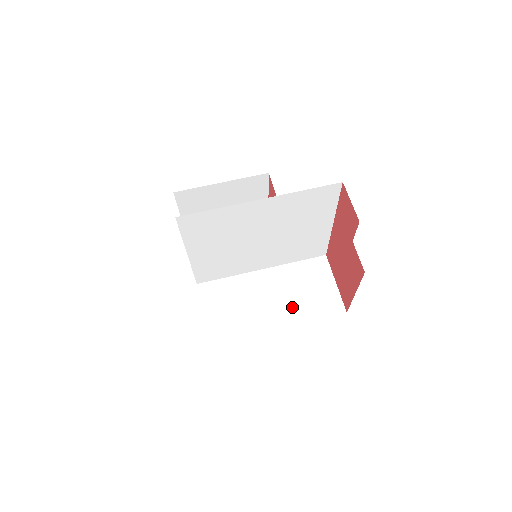
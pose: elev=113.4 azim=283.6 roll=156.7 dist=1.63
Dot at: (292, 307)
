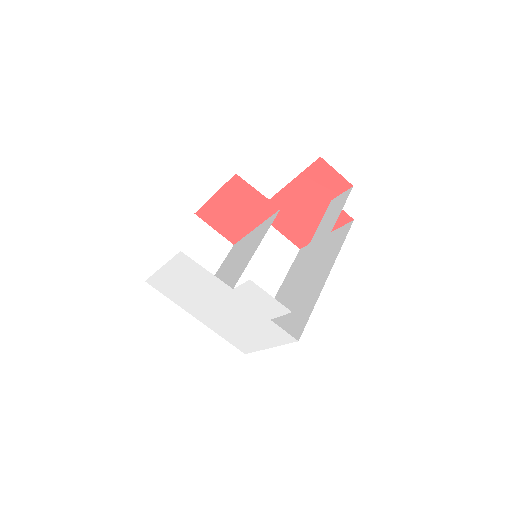
Dot at: (269, 273)
